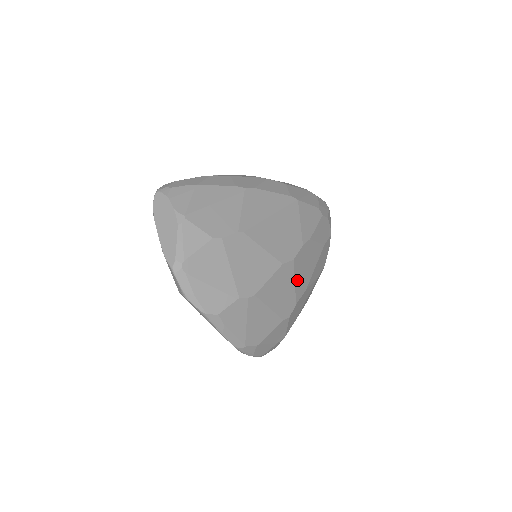
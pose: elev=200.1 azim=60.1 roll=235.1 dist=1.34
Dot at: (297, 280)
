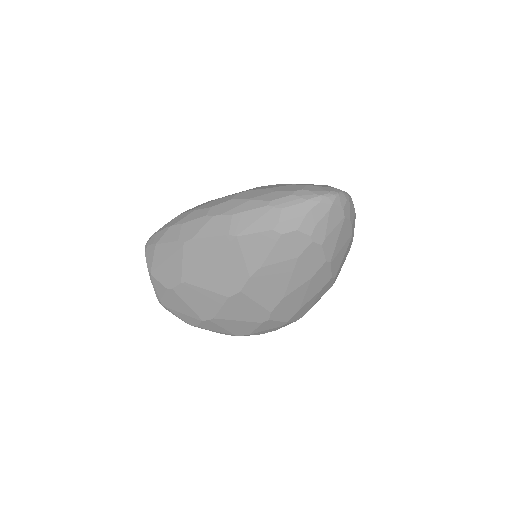
Dot at: (259, 299)
